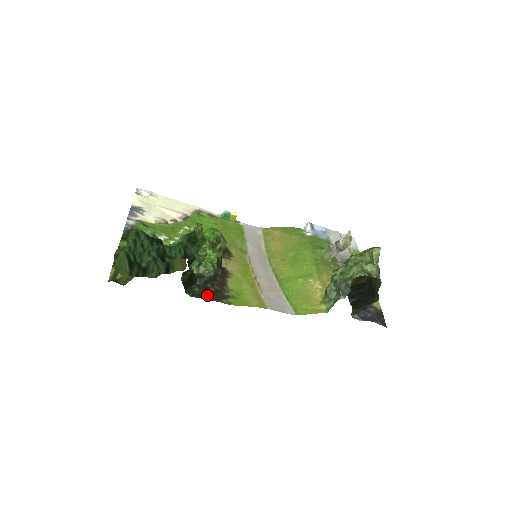
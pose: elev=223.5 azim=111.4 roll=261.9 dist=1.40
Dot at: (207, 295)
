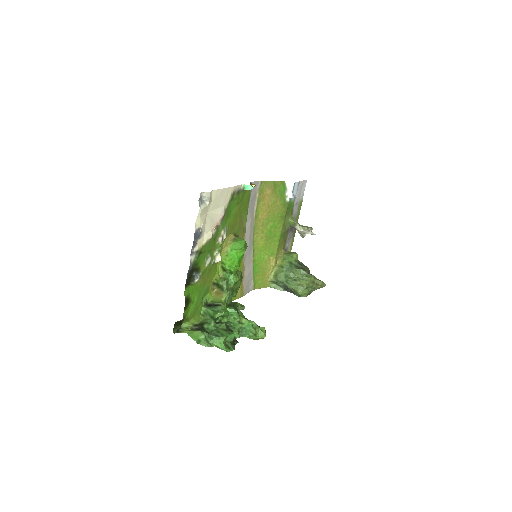
Dot at: occluded
